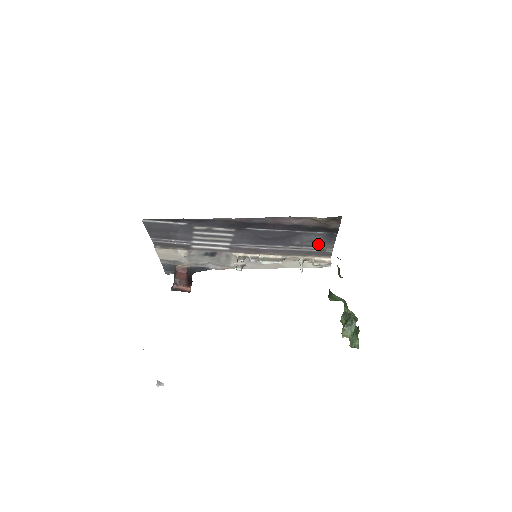
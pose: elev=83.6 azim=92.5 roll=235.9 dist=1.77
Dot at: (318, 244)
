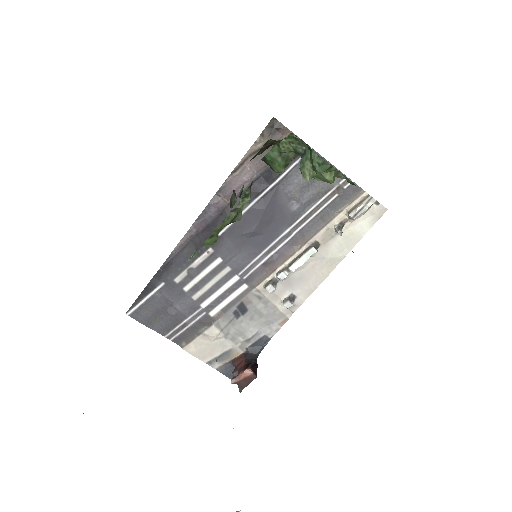
Dot at: (319, 186)
